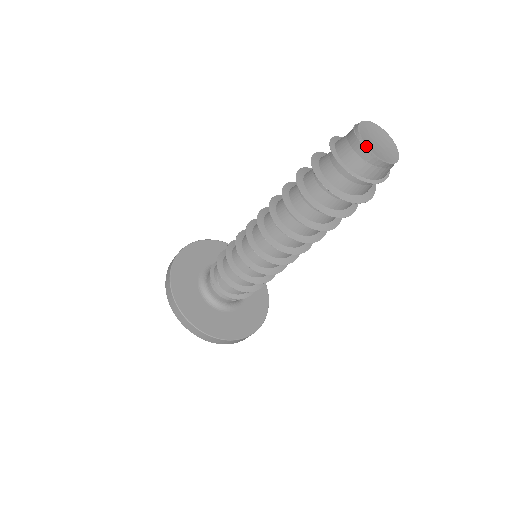
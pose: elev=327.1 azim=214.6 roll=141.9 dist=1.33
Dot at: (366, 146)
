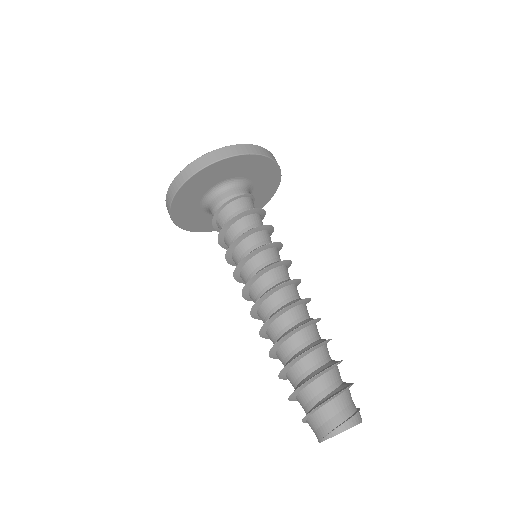
Dot at: occluded
